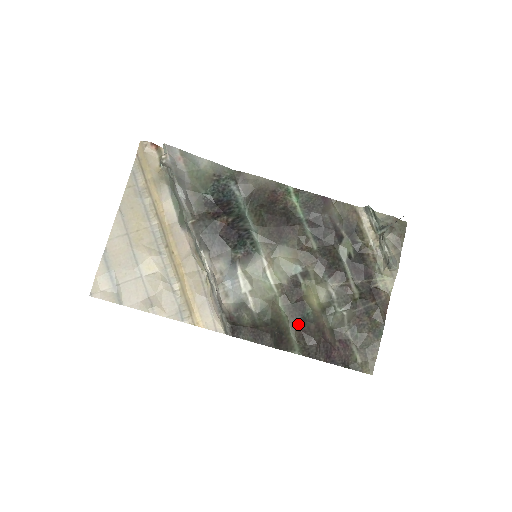
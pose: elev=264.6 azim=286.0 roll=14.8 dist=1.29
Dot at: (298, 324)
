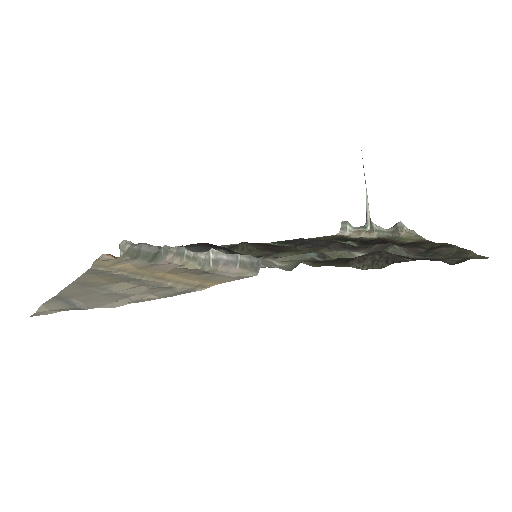
Dot at: (348, 261)
